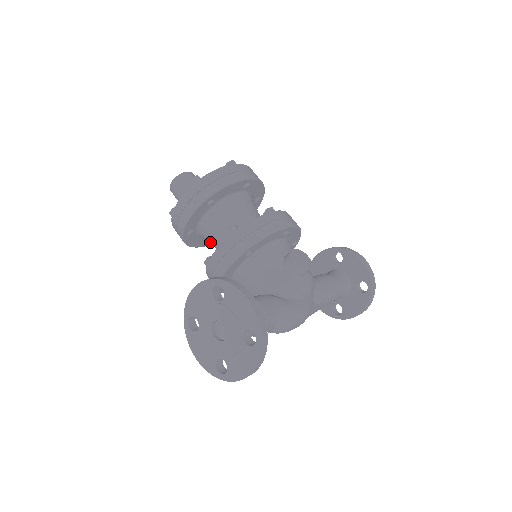
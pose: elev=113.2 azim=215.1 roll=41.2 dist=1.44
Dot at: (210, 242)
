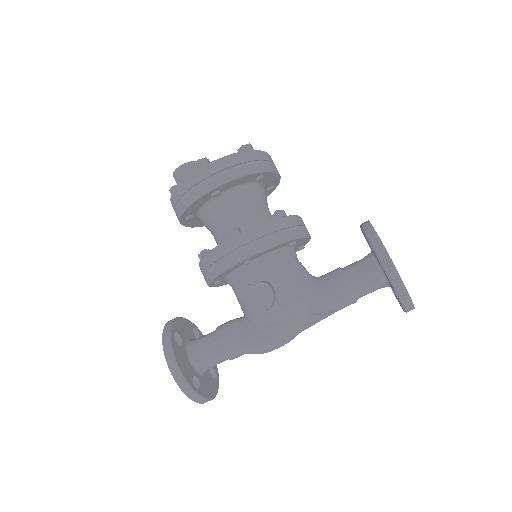
Dot at: occluded
